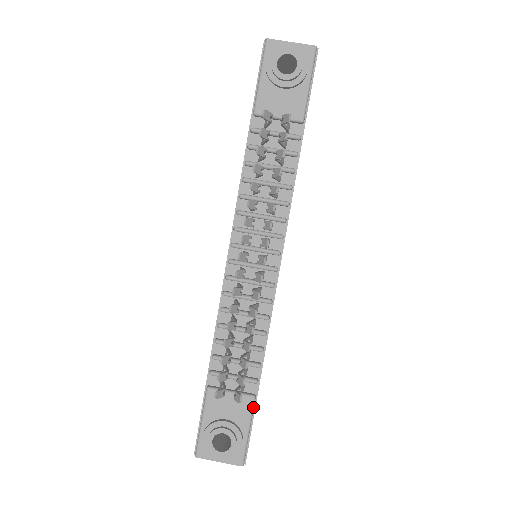
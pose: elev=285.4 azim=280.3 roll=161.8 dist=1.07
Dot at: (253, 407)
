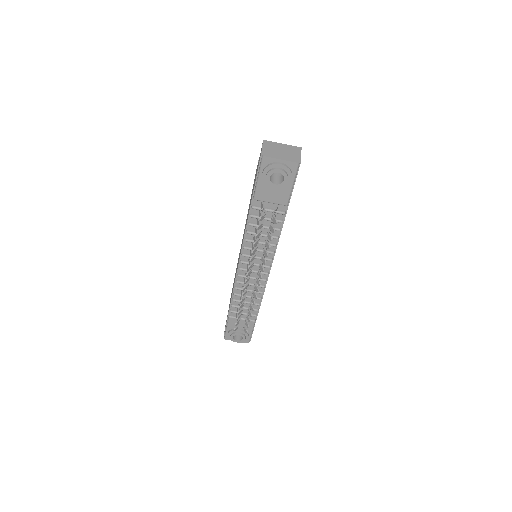
Dot at: (254, 325)
